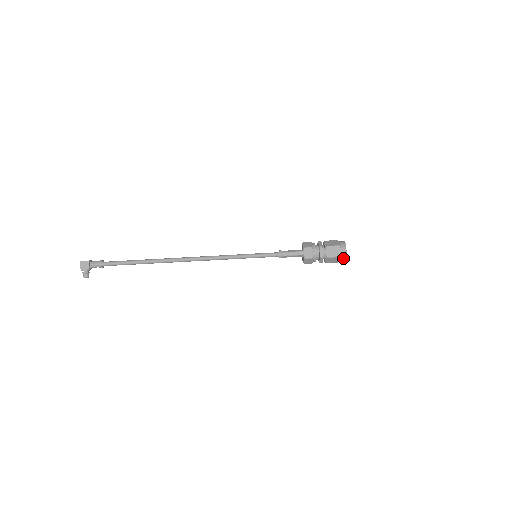
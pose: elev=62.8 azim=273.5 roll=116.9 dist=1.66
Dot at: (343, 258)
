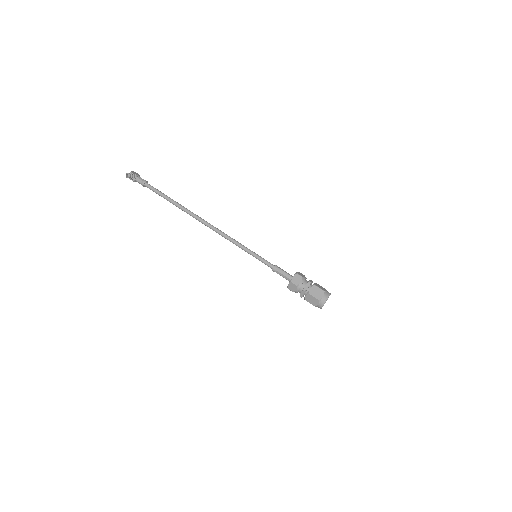
Dot at: (326, 296)
